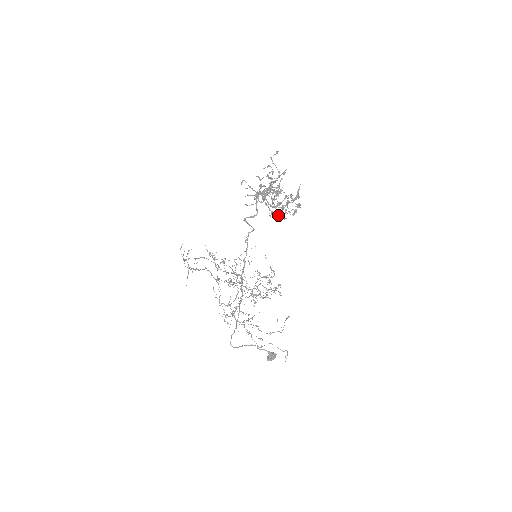
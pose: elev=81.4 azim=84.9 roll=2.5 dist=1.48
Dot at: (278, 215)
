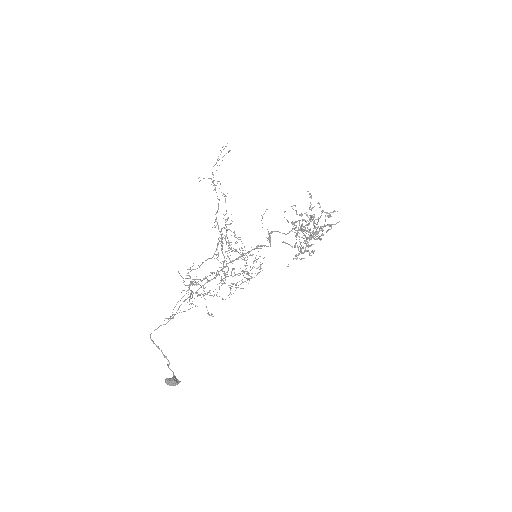
Dot at: occluded
